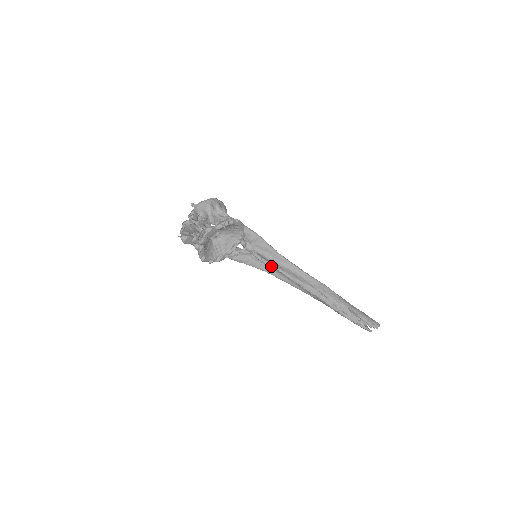
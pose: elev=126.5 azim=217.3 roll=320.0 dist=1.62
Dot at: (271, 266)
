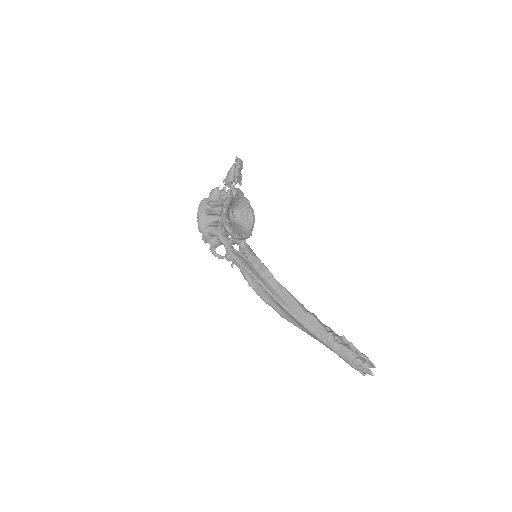
Dot at: (268, 270)
